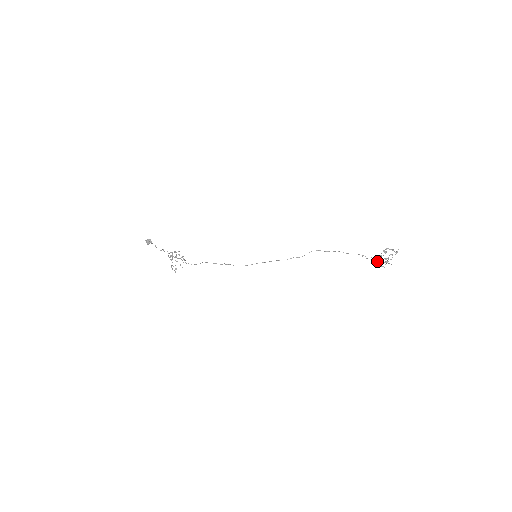
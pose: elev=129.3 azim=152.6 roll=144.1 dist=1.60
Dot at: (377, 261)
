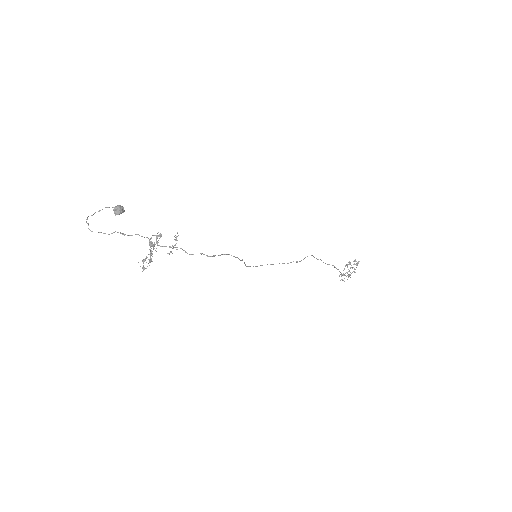
Dot at: (341, 274)
